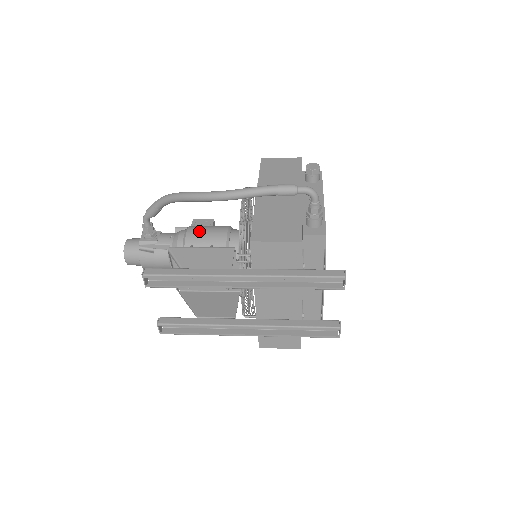
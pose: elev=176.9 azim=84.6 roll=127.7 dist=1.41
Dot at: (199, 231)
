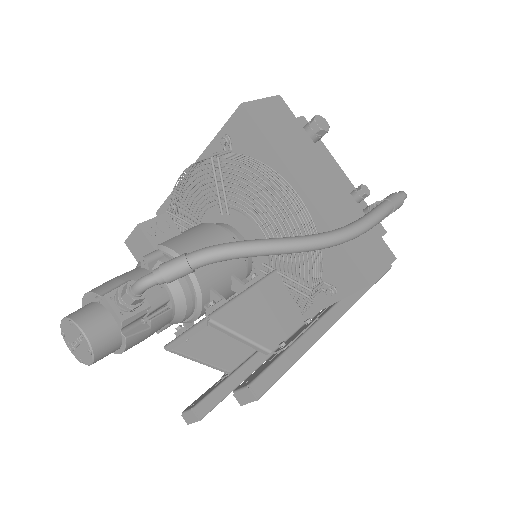
Dot at: occluded
